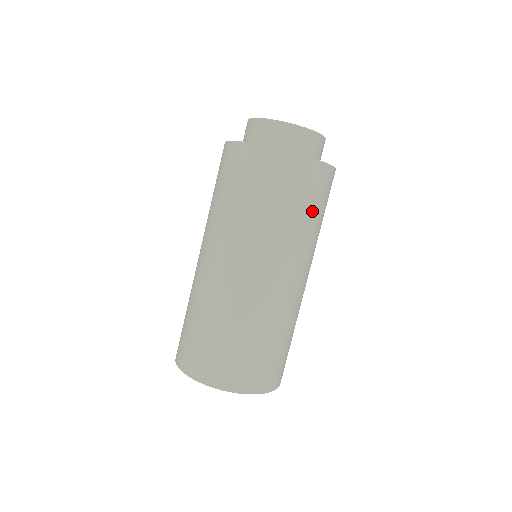
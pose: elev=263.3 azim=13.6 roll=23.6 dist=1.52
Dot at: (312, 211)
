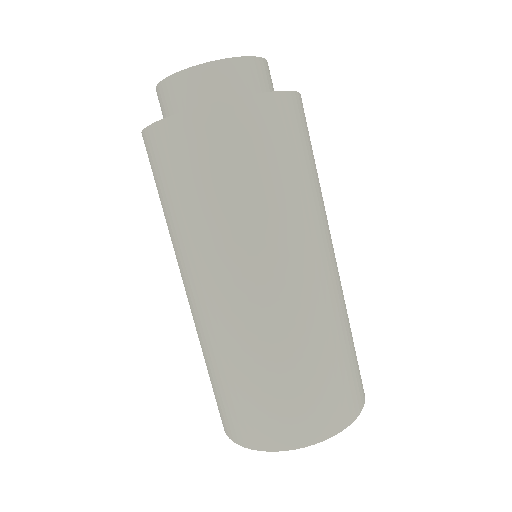
Dot at: (214, 185)
